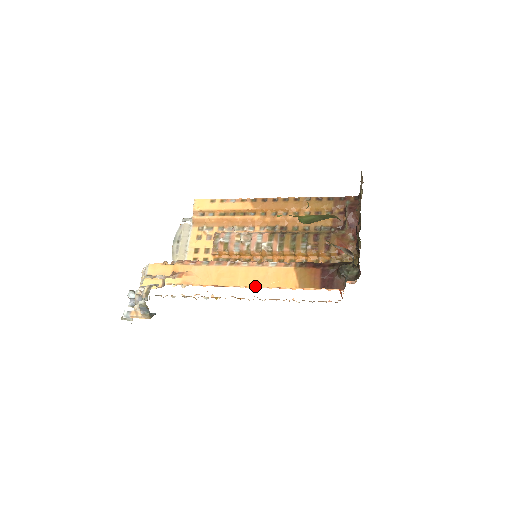
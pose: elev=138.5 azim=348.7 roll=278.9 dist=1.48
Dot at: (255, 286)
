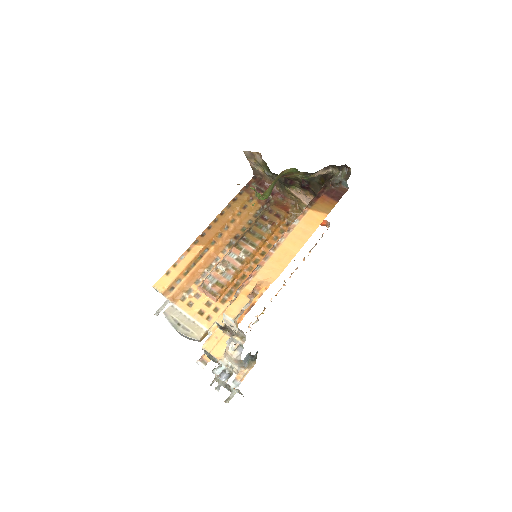
Dot at: (306, 241)
